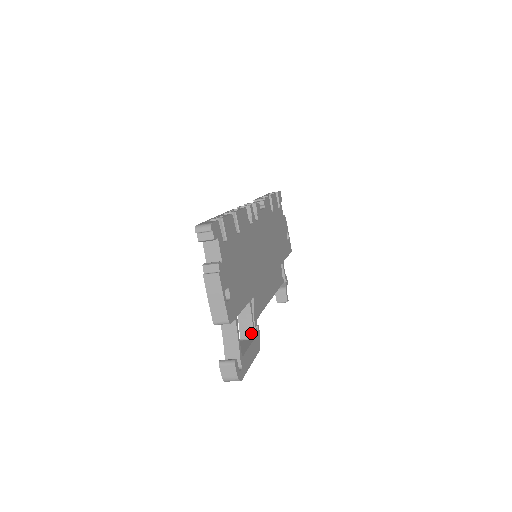
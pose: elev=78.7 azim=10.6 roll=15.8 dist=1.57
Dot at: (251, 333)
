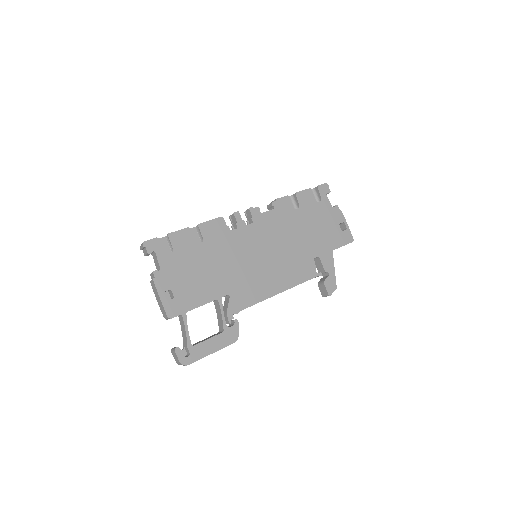
Dot at: (222, 326)
